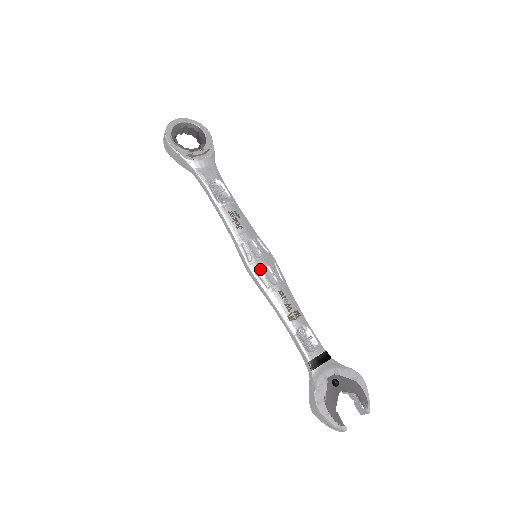
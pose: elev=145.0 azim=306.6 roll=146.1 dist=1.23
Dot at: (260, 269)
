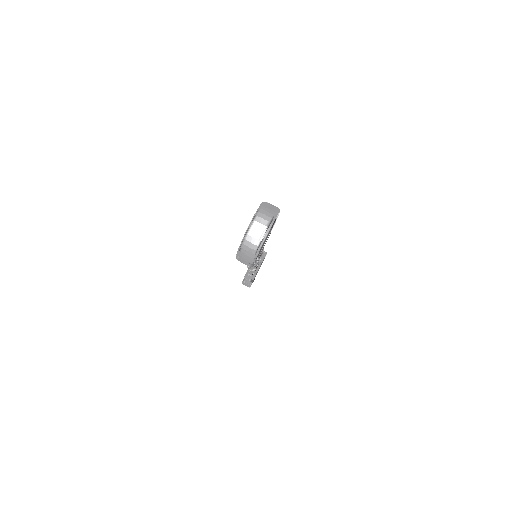
Dot at: occluded
